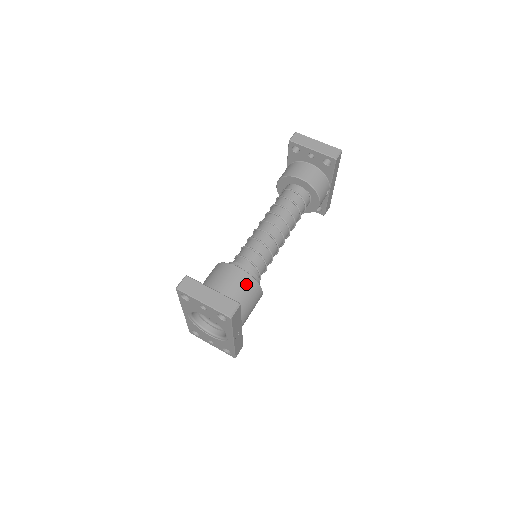
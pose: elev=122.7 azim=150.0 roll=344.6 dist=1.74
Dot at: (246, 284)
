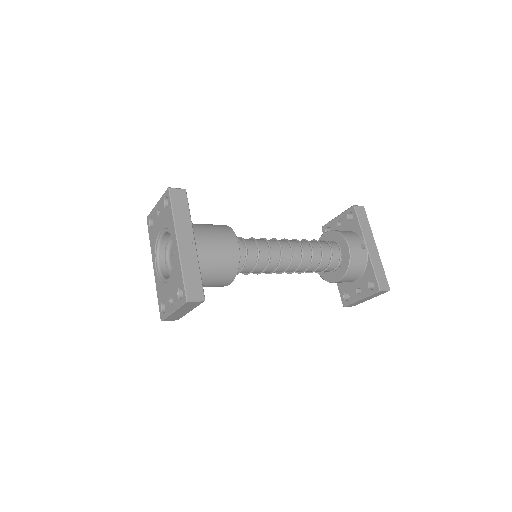
Dot at: (217, 225)
